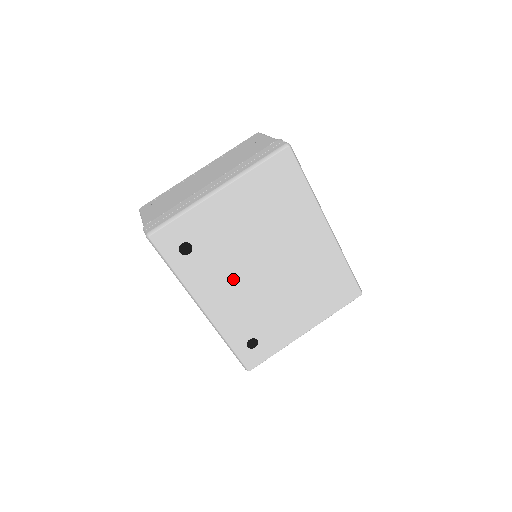
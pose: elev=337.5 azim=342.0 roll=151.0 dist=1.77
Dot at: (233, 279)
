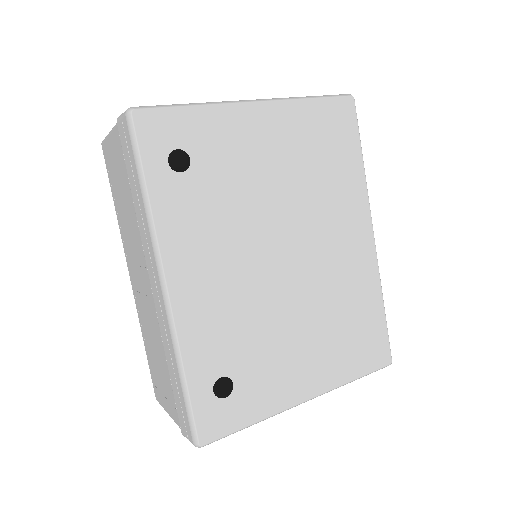
Dot at: (231, 250)
